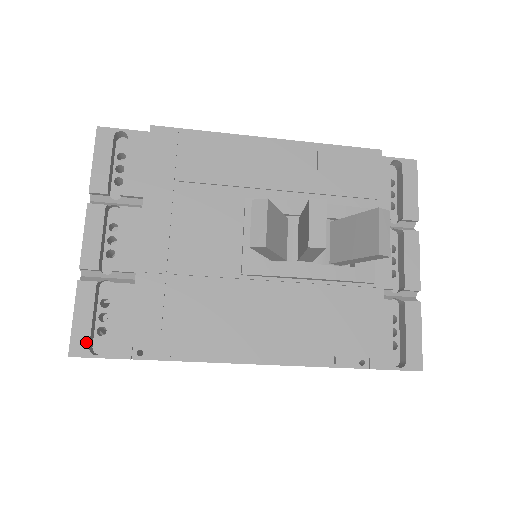
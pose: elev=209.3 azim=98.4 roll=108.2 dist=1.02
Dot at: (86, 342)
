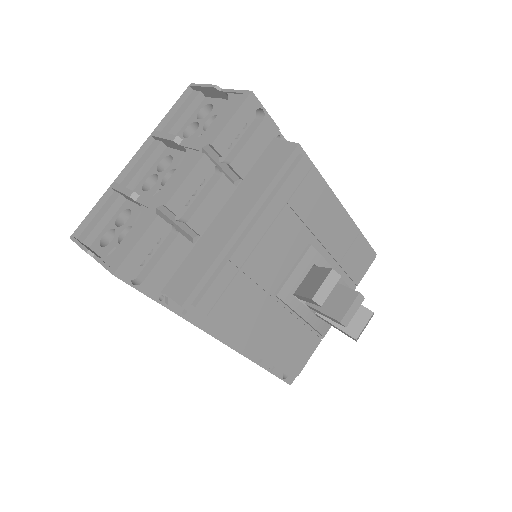
Dot at: (133, 270)
